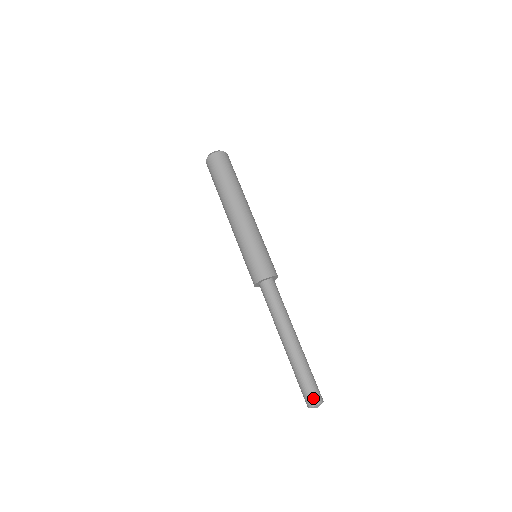
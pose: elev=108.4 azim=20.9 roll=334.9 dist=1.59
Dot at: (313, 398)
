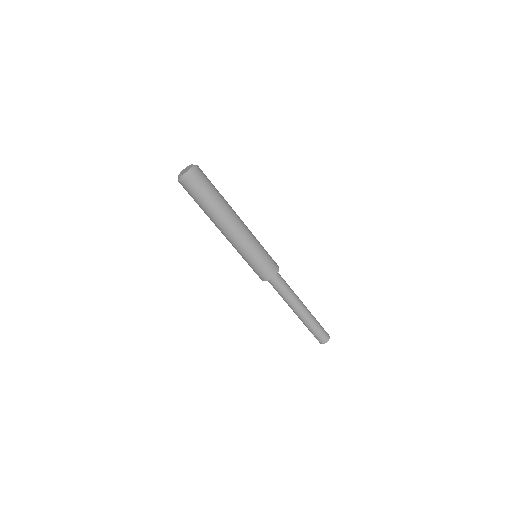
Dot at: (321, 341)
